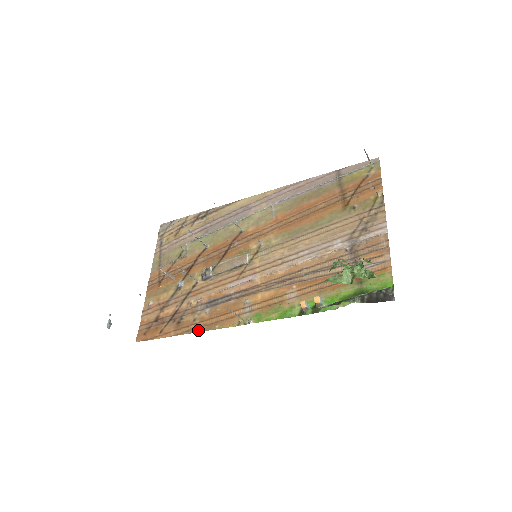
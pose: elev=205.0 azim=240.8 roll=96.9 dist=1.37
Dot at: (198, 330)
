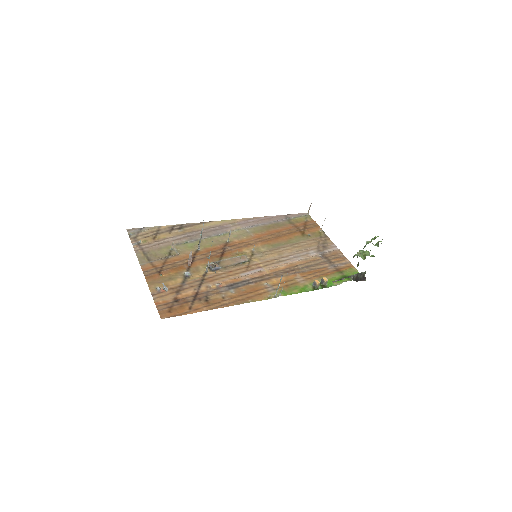
Dot at: (233, 304)
